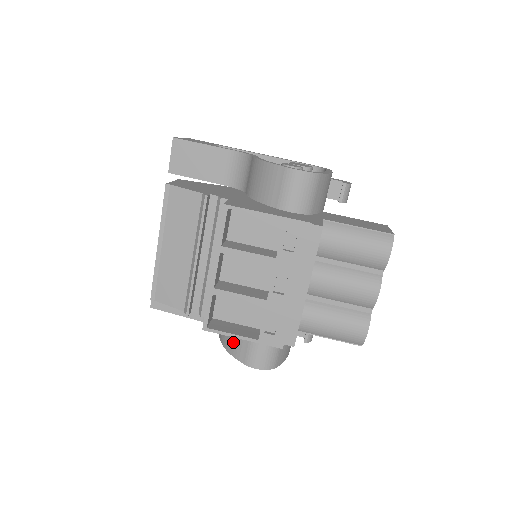
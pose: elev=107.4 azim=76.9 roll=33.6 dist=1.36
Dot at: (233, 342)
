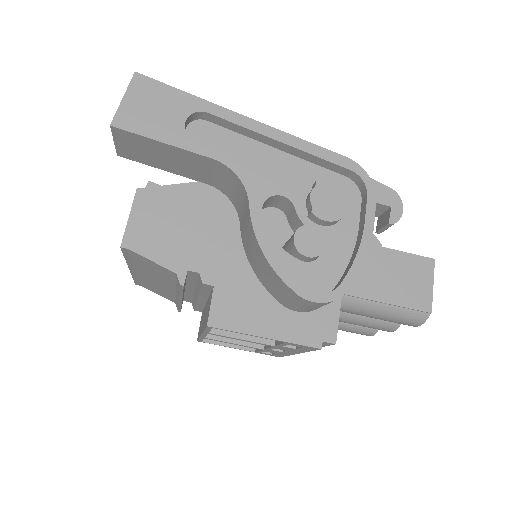
Dot at: occluded
